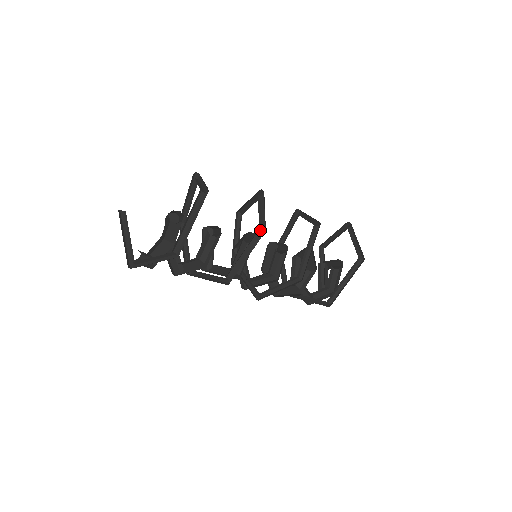
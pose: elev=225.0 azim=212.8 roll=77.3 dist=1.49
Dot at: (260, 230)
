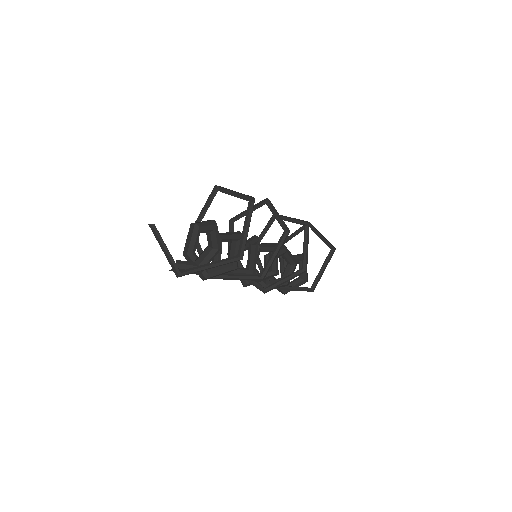
Dot at: (284, 231)
